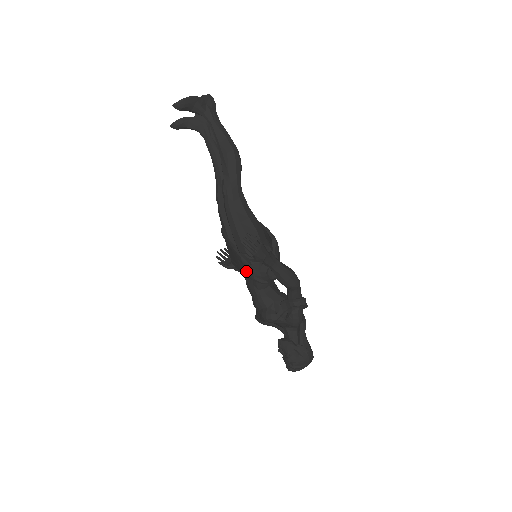
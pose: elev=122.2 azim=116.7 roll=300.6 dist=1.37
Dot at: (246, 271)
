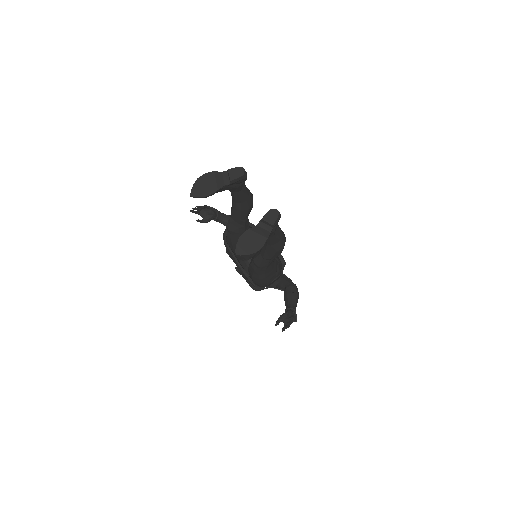
Dot at: occluded
